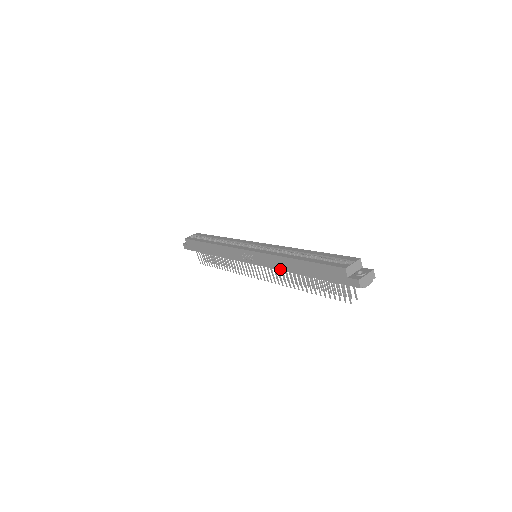
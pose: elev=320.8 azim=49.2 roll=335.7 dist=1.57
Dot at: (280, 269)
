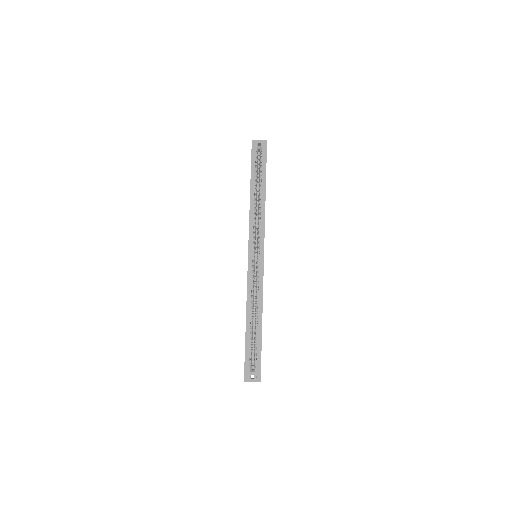
Dot at: occluded
